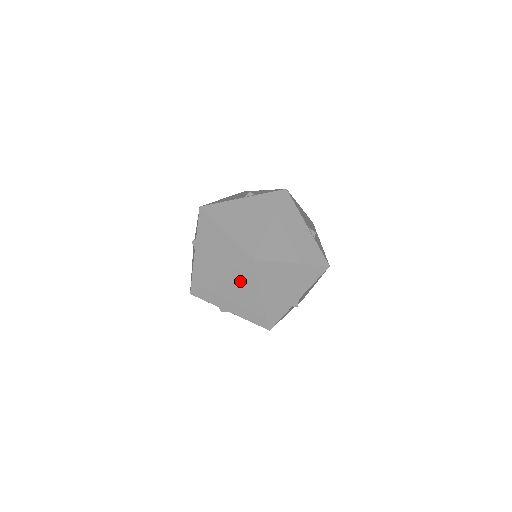
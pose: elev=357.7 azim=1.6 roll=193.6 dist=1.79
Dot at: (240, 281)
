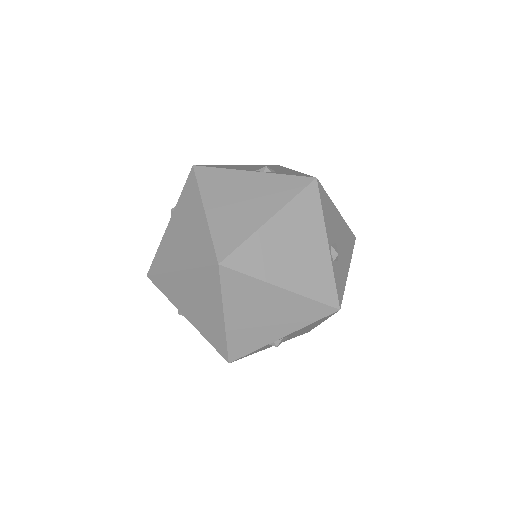
Dot at: (201, 285)
